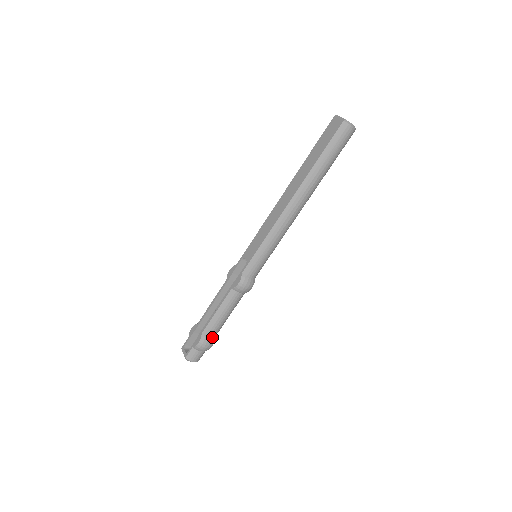
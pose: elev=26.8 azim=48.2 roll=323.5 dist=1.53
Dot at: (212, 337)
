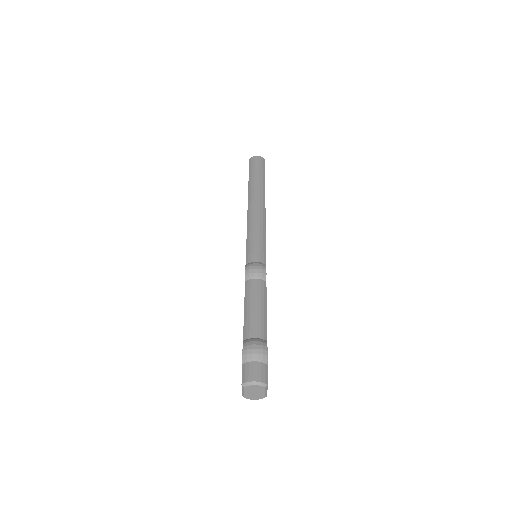
Dot at: (259, 339)
